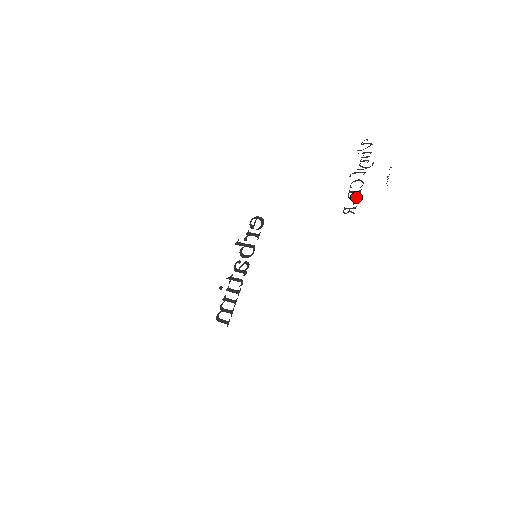
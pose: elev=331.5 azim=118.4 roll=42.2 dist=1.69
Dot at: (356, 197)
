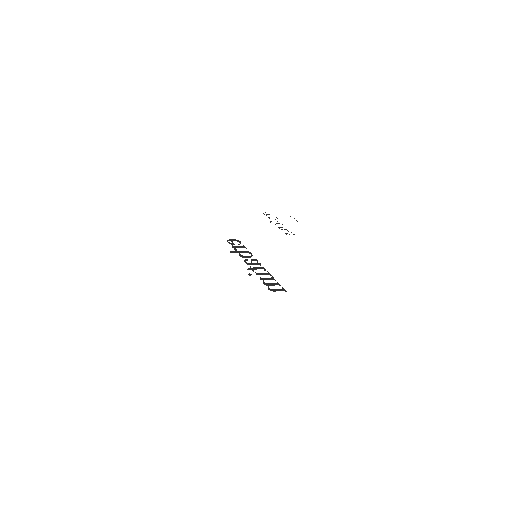
Dot at: (286, 229)
